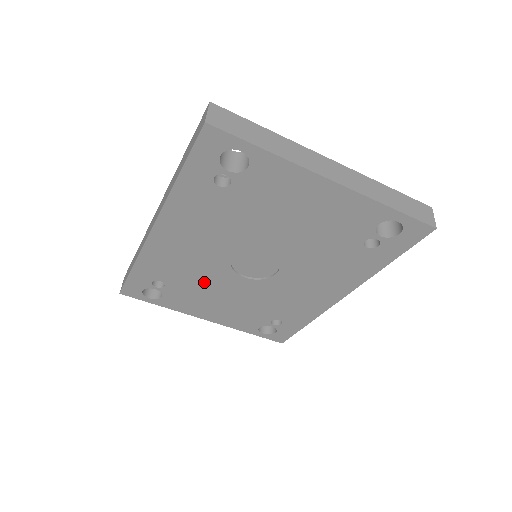
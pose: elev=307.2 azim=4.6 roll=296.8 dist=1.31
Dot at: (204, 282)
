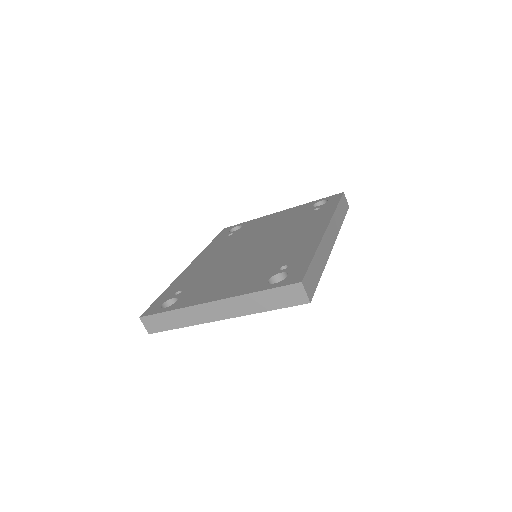
Dot at: occluded
